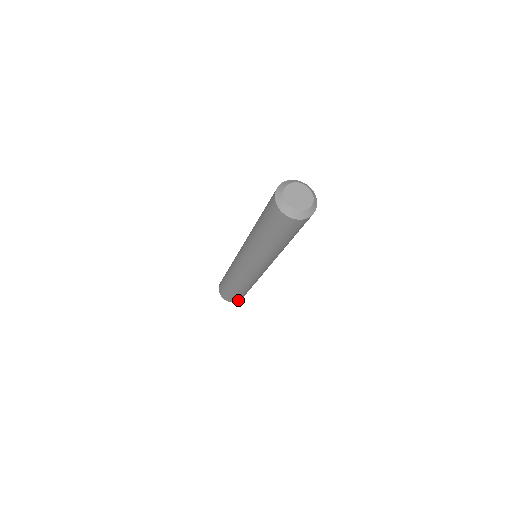
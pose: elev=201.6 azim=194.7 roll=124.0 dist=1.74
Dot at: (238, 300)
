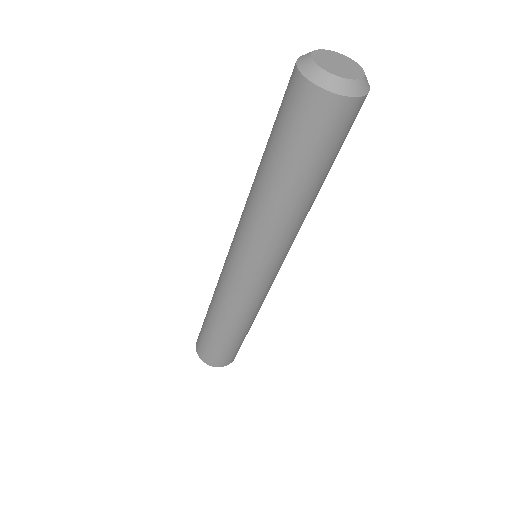
Dot at: (211, 361)
